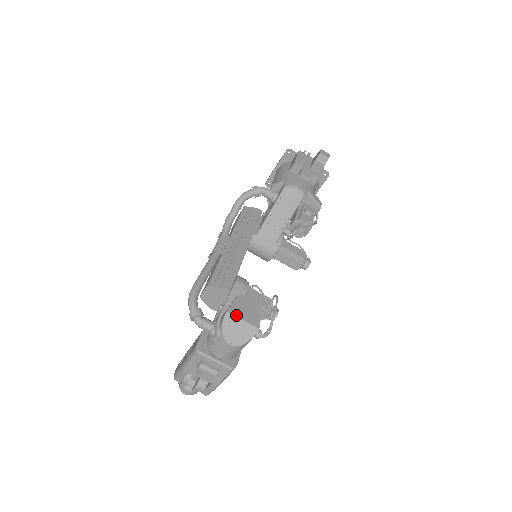
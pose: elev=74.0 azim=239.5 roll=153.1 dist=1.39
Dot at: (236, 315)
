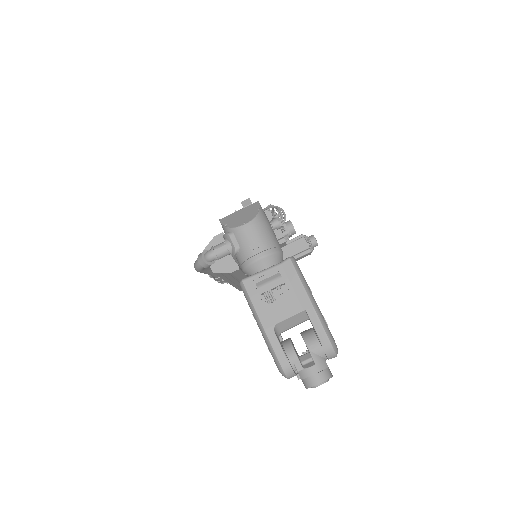
Dot at: (230, 215)
